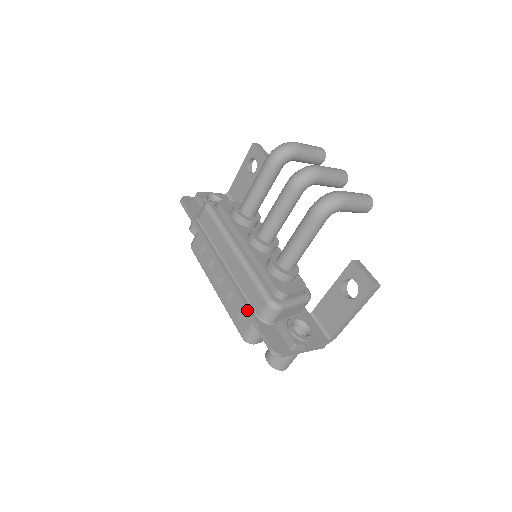
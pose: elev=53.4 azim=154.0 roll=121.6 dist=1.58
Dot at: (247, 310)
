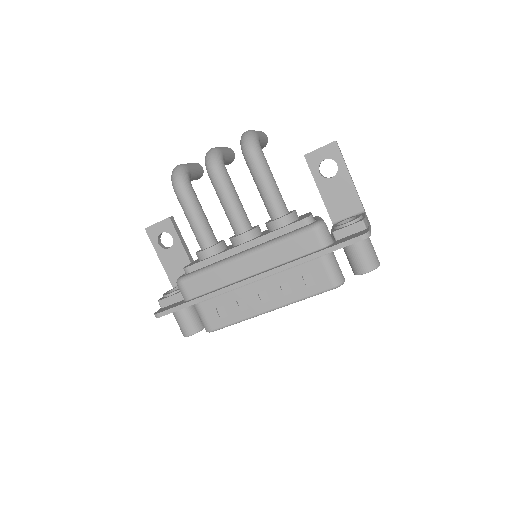
Dot at: (311, 256)
